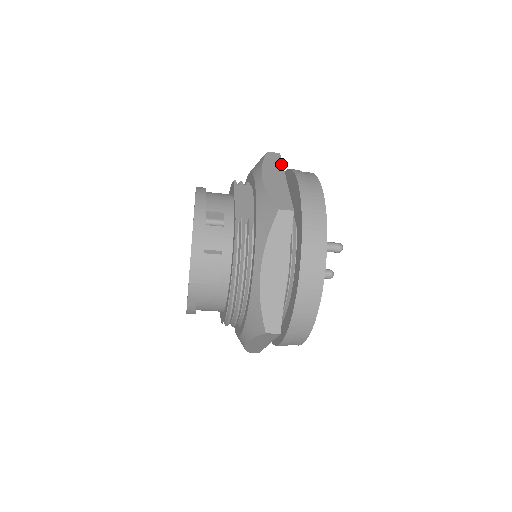
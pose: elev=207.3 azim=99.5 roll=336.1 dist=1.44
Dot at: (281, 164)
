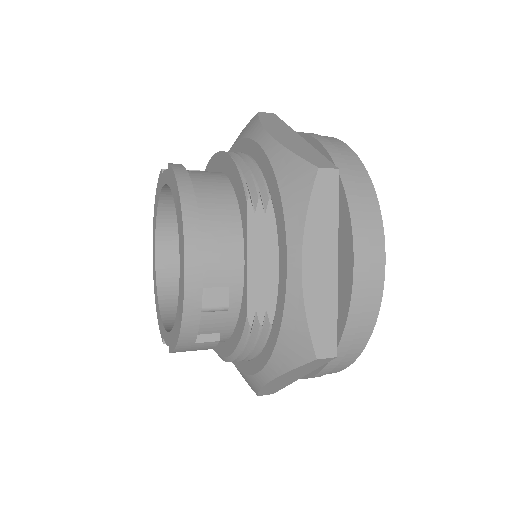
Dot at: (336, 213)
